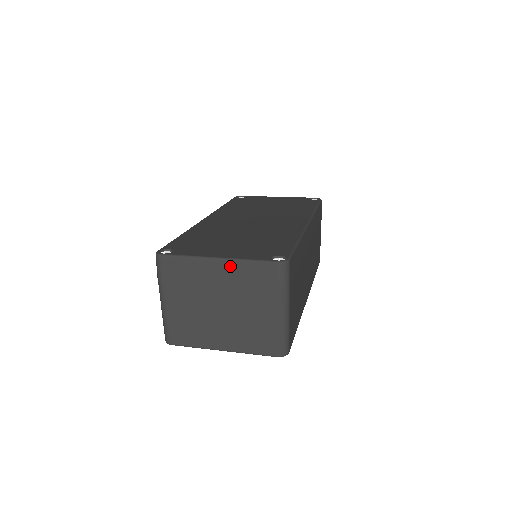
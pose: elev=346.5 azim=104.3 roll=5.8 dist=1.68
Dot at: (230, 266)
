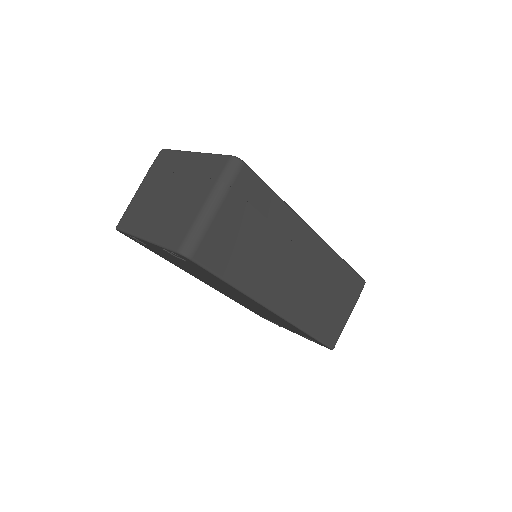
Dot at: (198, 157)
